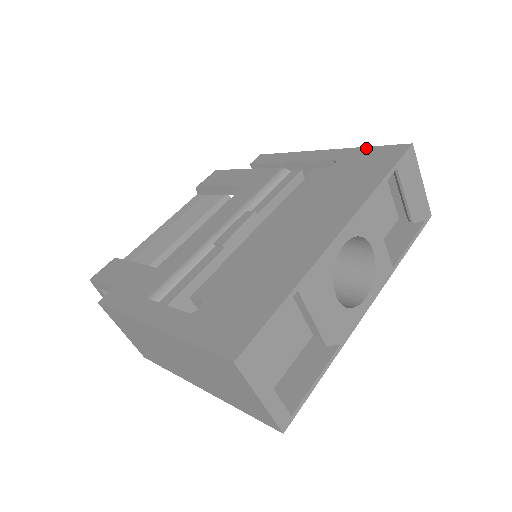
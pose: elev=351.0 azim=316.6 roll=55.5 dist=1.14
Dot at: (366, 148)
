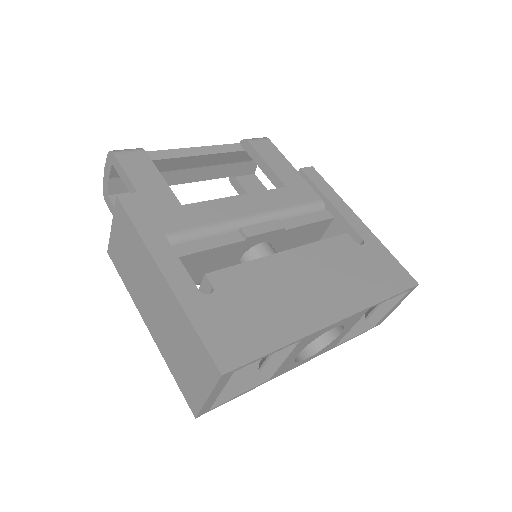
Dot at: (389, 253)
